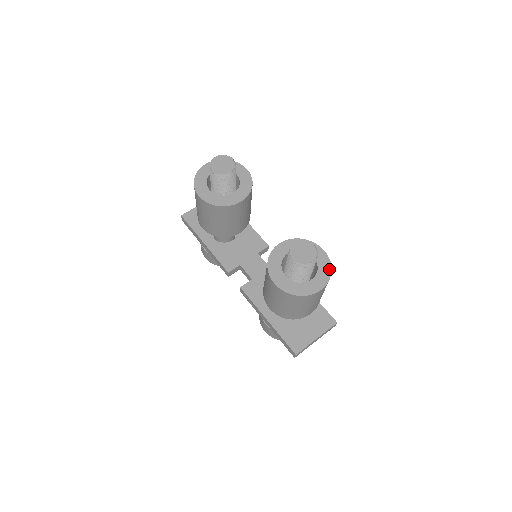
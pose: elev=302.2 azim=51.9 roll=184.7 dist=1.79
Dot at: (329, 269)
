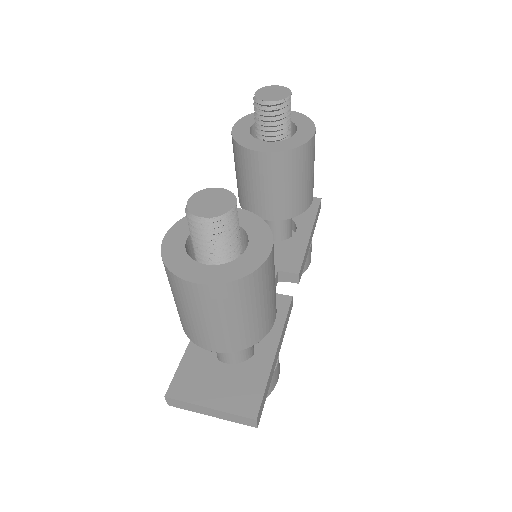
Dot at: (242, 273)
